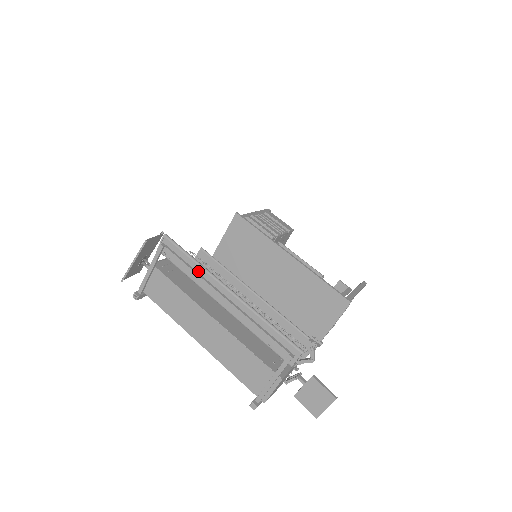
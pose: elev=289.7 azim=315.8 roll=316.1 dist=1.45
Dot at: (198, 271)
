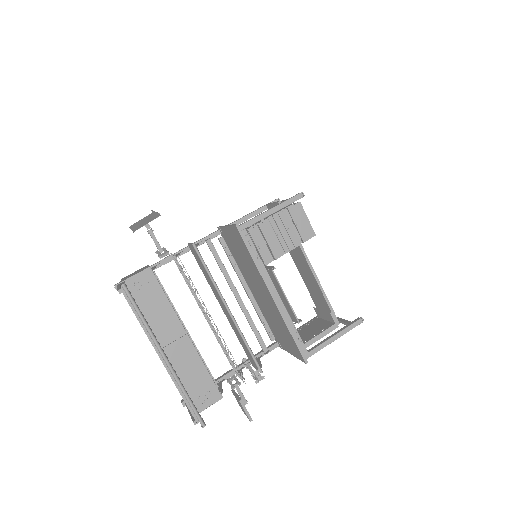
Dot at: (145, 327)
